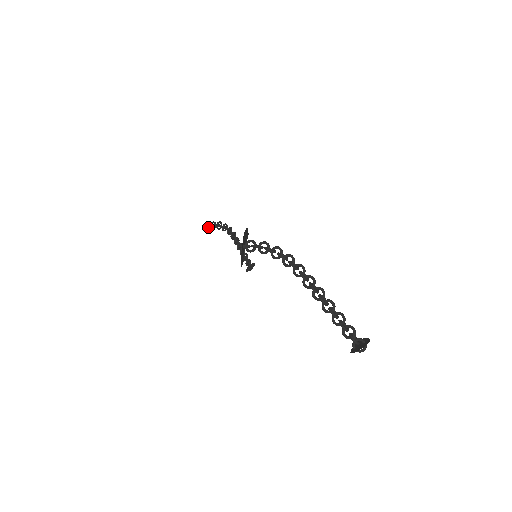
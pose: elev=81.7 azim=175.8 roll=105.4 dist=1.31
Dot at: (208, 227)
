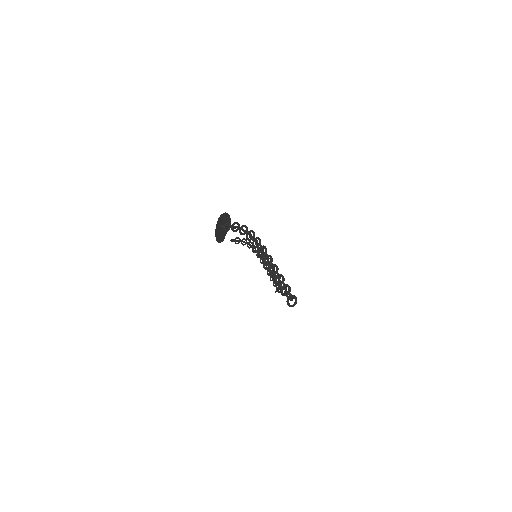
Dot at: (232, 240)
